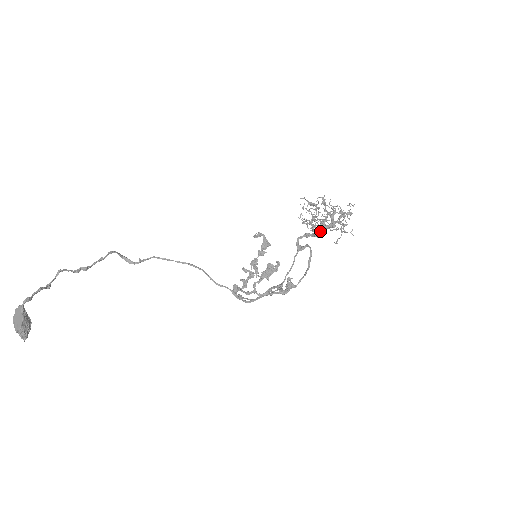
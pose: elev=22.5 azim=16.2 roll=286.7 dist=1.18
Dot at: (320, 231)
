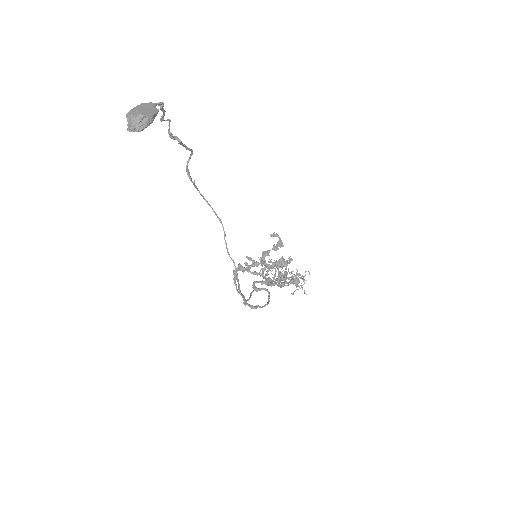
Dot at: (282, 279)
